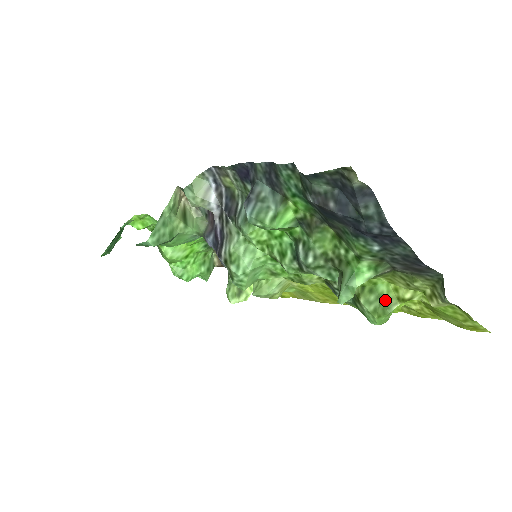
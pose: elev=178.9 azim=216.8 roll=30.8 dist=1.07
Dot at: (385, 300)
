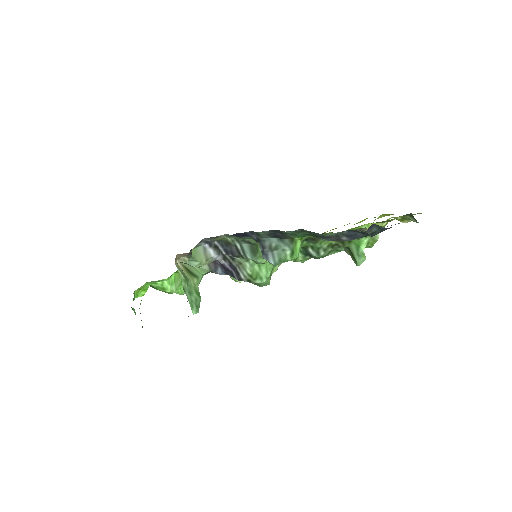
Dot at: occluded
